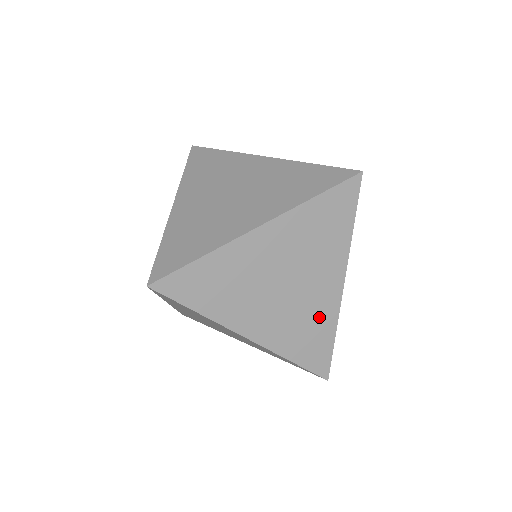
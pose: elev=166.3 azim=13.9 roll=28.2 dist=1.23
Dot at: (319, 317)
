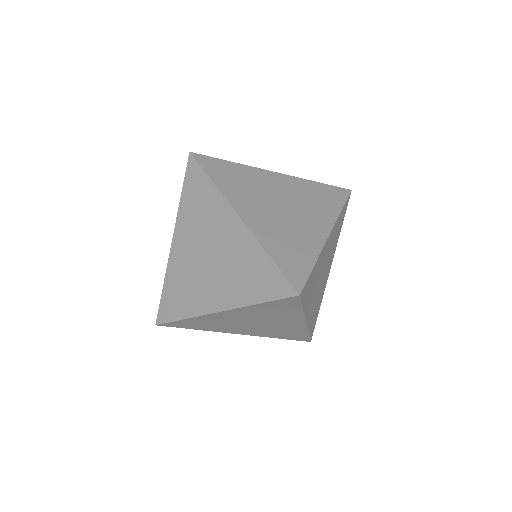
Dot at: (321, 296)
